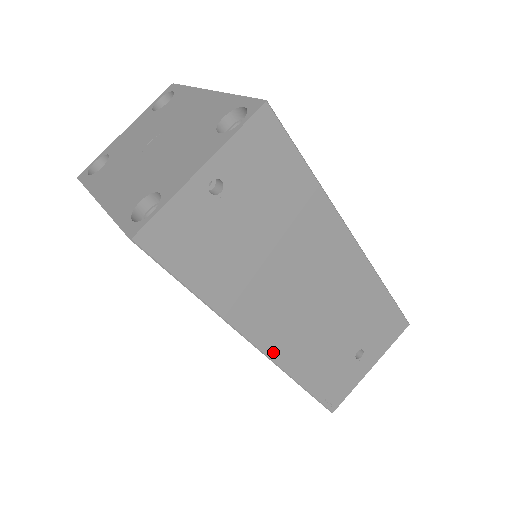
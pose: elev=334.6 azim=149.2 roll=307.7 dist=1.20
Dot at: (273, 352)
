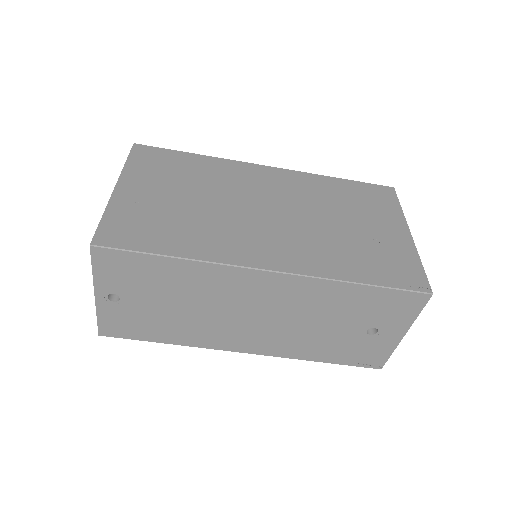
Dot at: (263, 352)
